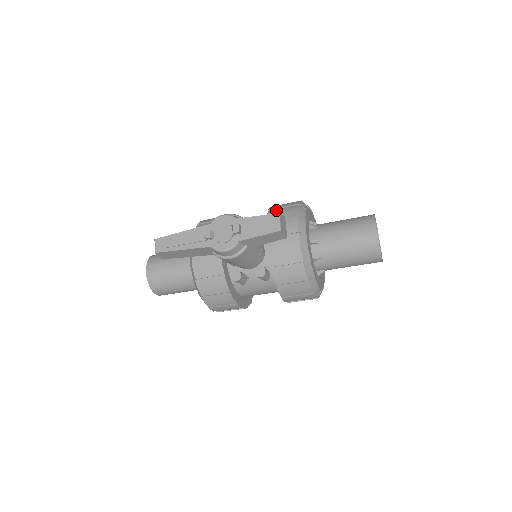
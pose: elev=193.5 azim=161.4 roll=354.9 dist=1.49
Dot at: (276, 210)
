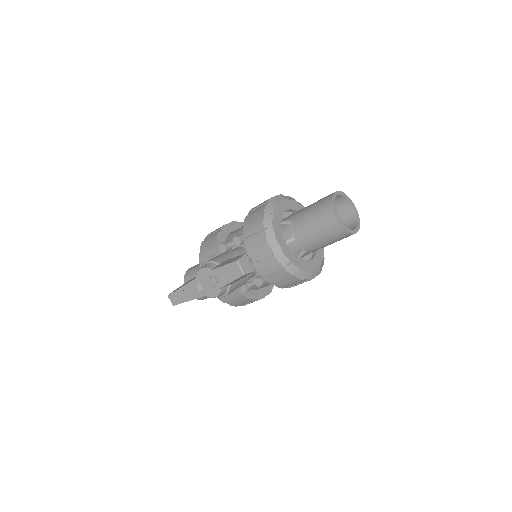
Dot at: (249, 224)
